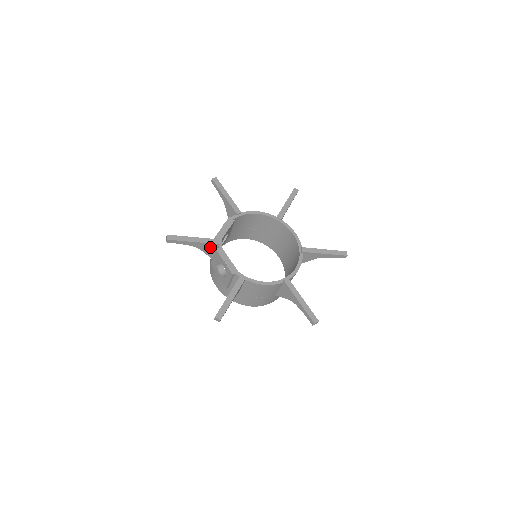
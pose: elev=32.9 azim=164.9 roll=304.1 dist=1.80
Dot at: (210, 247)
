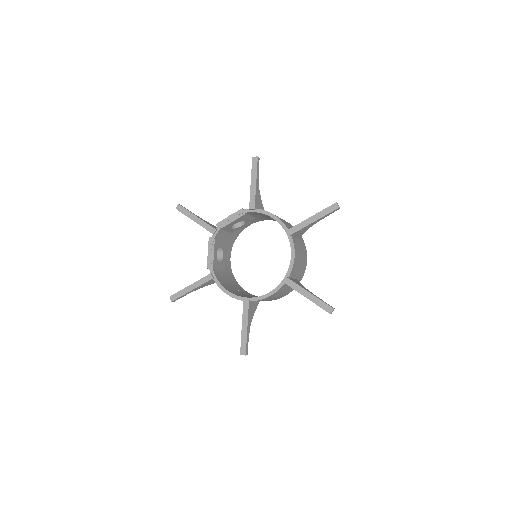
Dot at: occluded
